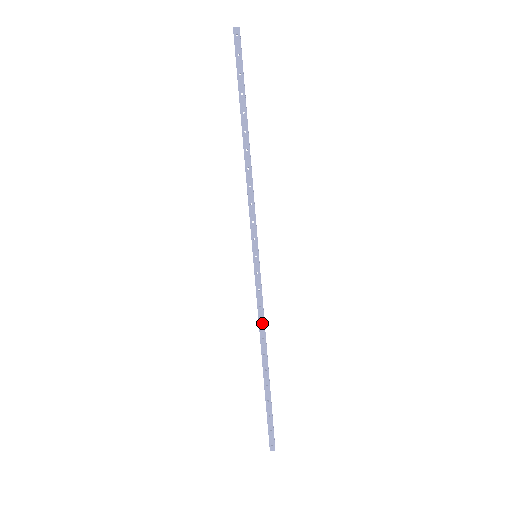
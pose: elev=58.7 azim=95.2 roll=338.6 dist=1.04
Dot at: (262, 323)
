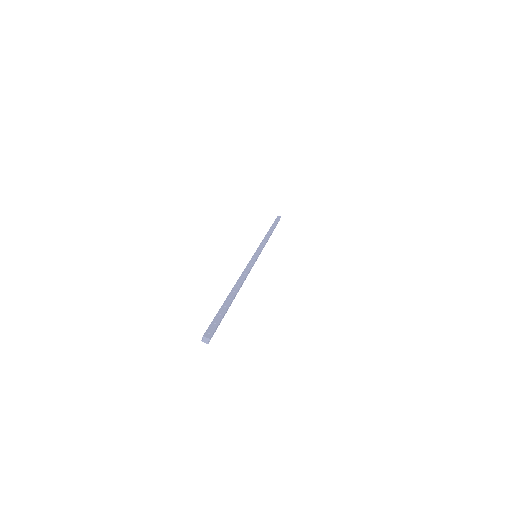
Dot at: (245, 274)
